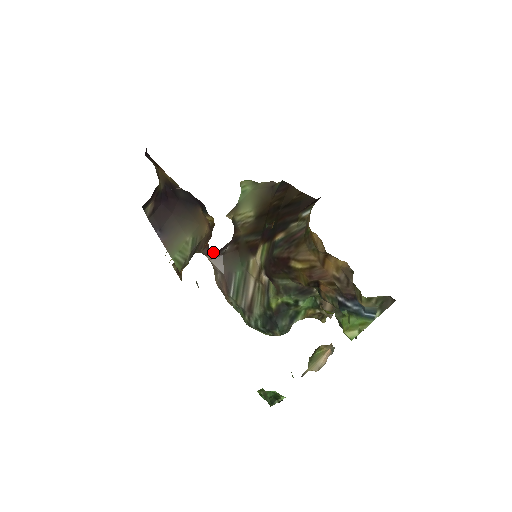
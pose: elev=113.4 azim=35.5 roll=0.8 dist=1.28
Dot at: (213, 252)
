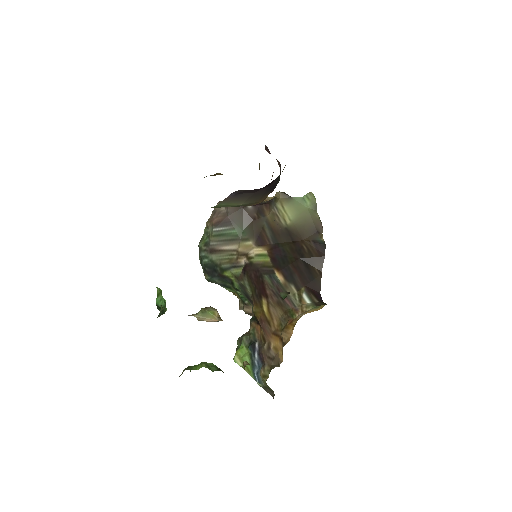
Dot at: occluded
